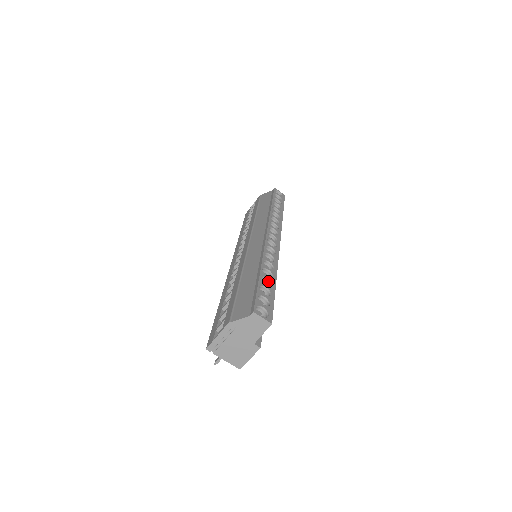
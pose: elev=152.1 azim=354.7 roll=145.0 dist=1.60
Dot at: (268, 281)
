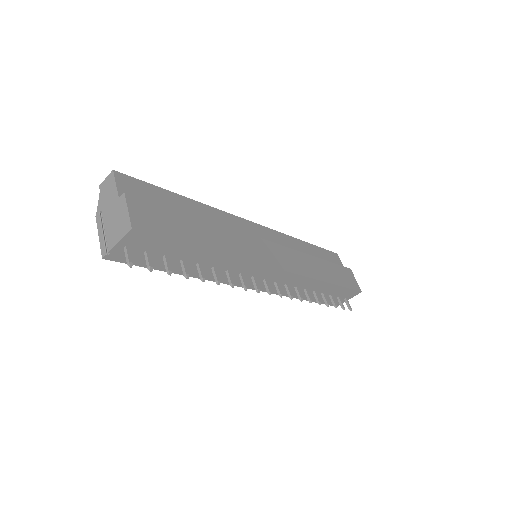
Dot at: occluded
